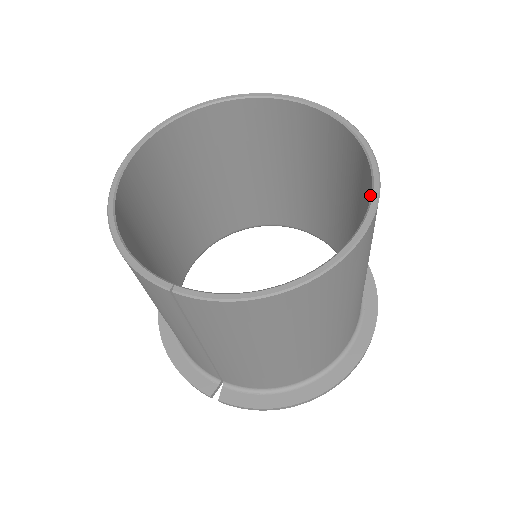
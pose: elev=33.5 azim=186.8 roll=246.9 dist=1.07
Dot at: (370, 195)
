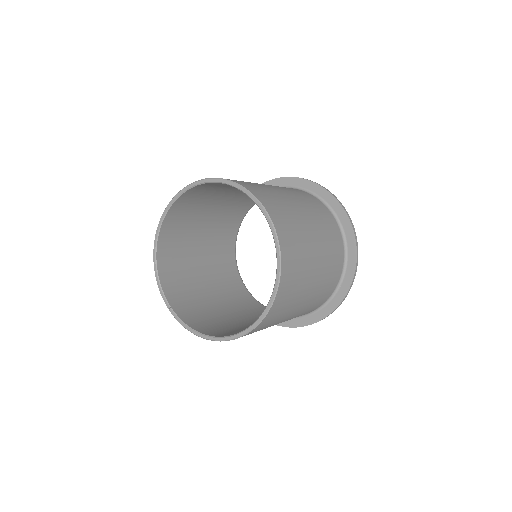
Dot at: occluded
